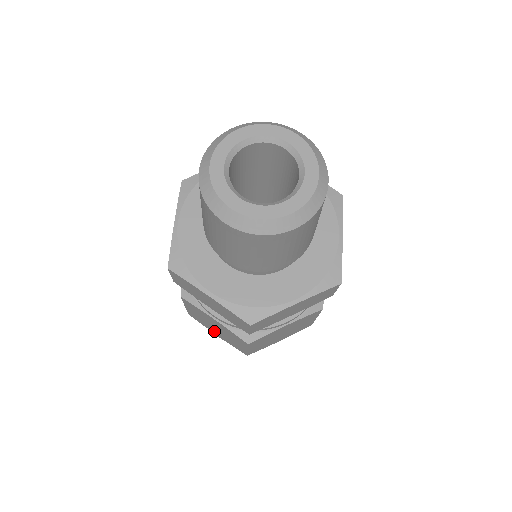
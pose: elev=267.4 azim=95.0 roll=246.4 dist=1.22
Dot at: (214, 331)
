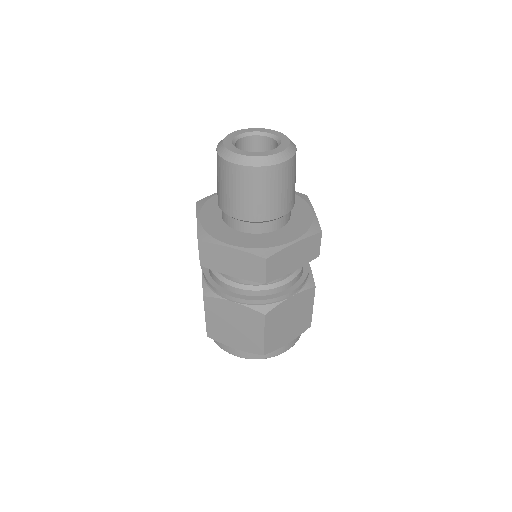
Dot at: (232, 340)
